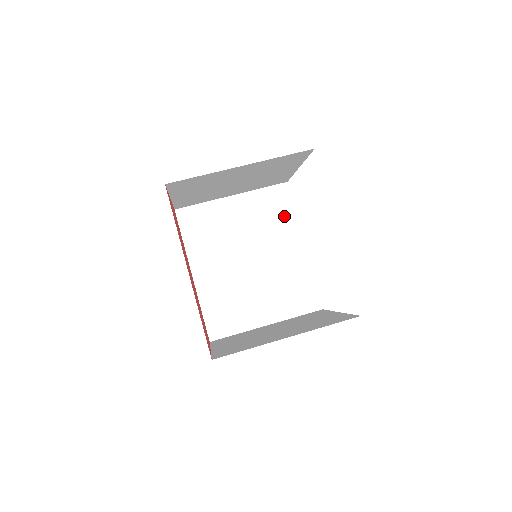
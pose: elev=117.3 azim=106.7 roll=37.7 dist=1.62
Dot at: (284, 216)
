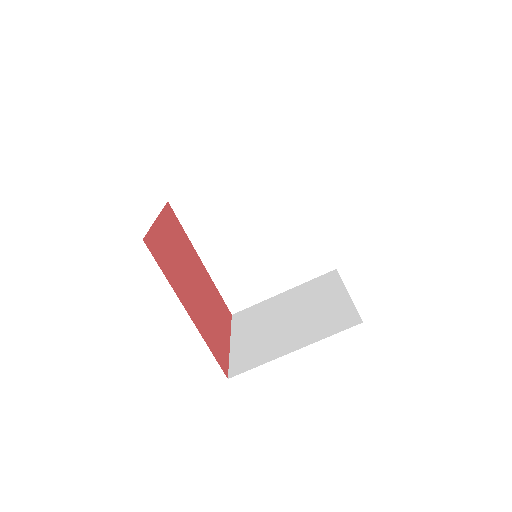
Dot at: (283, 185)
